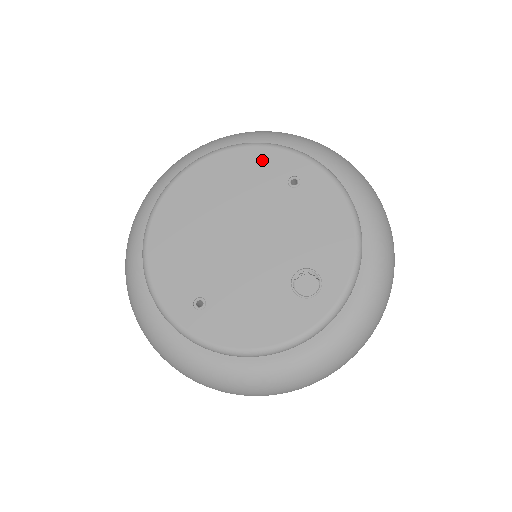
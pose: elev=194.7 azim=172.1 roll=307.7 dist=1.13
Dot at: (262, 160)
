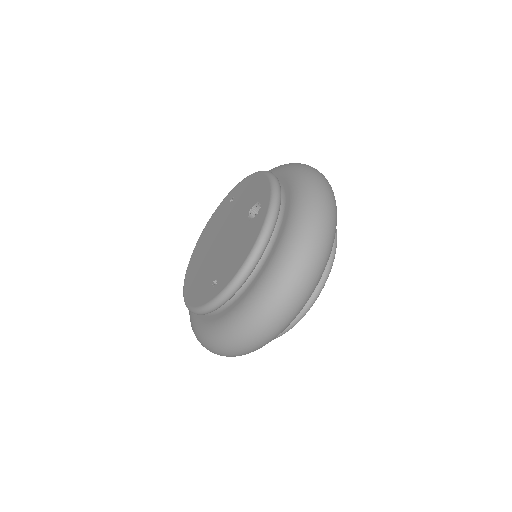
Dot at: (216, 215)
